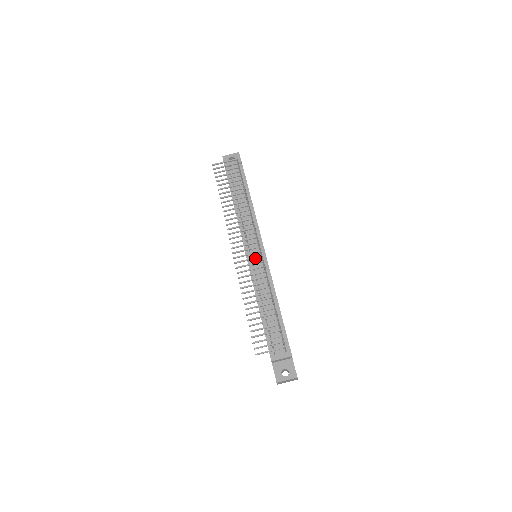
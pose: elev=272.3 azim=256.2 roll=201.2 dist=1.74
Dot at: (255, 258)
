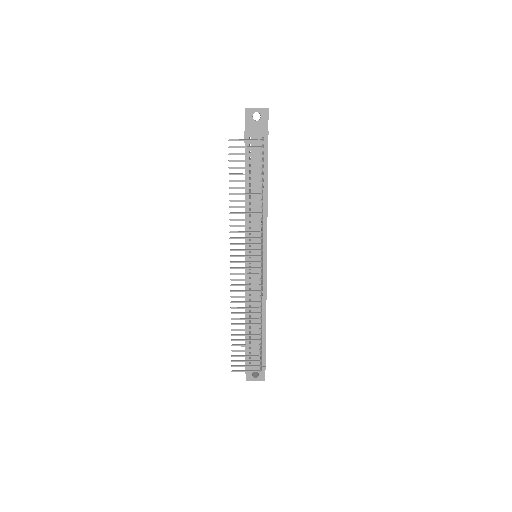
Dot at: (254, 280)
